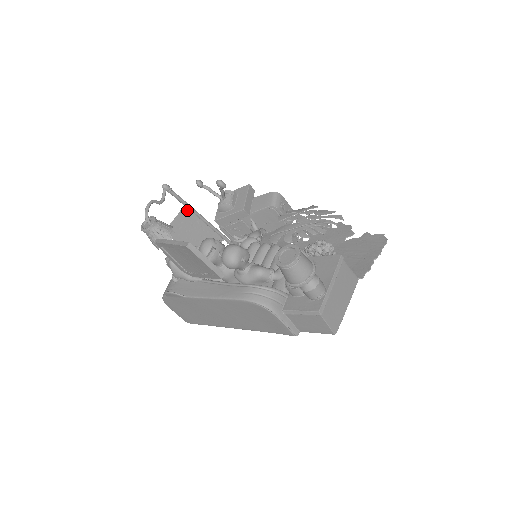
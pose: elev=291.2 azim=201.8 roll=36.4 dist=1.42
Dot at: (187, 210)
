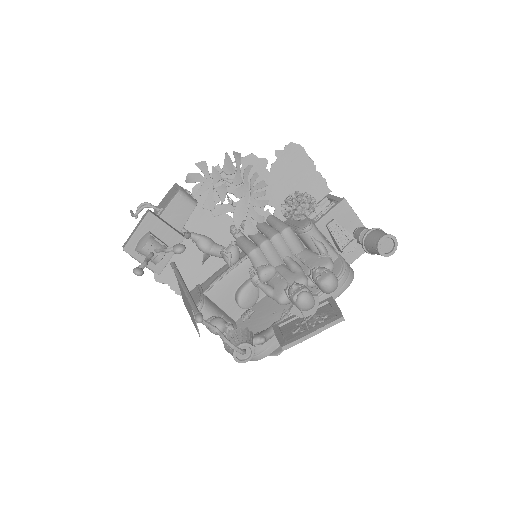
Dot at: occluded
